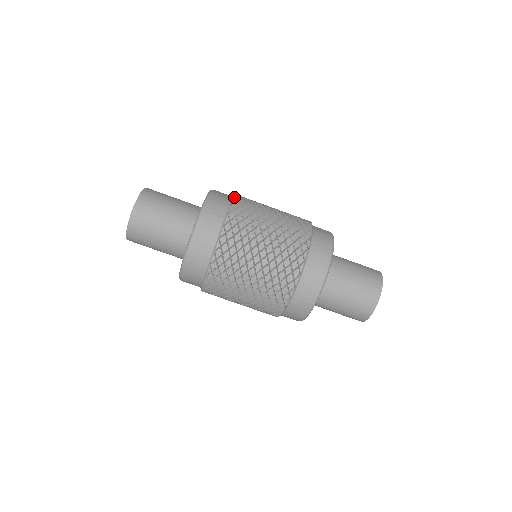
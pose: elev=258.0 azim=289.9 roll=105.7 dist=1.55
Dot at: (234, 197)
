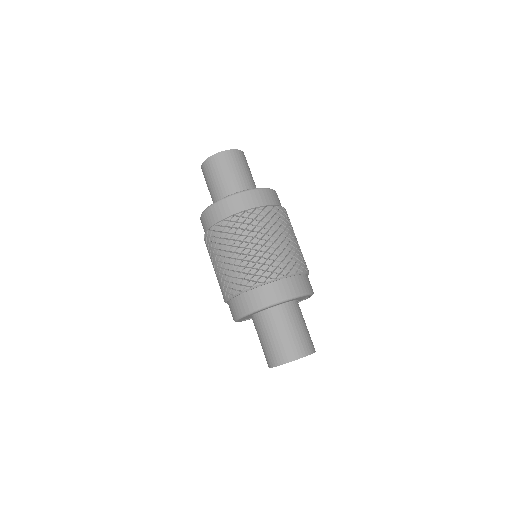
Dot at: (276, 205)
